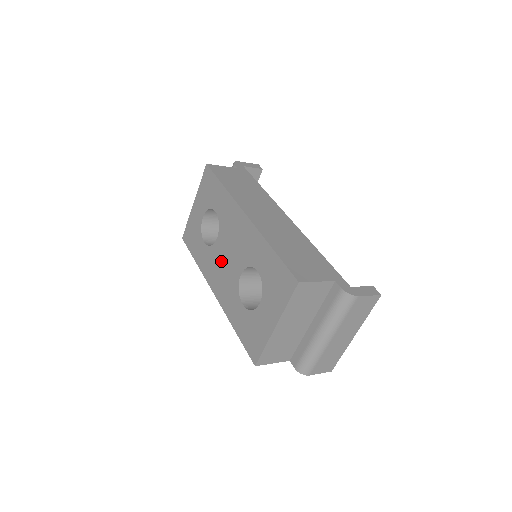
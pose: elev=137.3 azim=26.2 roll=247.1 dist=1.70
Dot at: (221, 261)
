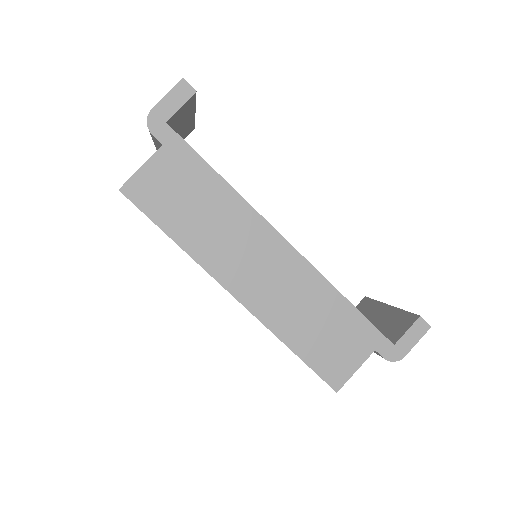
Dot at: occluded
